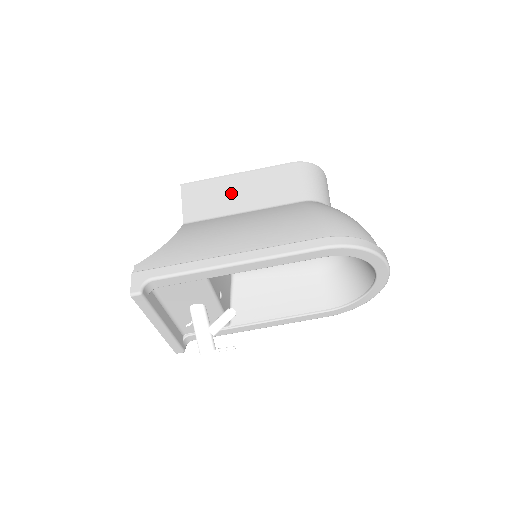
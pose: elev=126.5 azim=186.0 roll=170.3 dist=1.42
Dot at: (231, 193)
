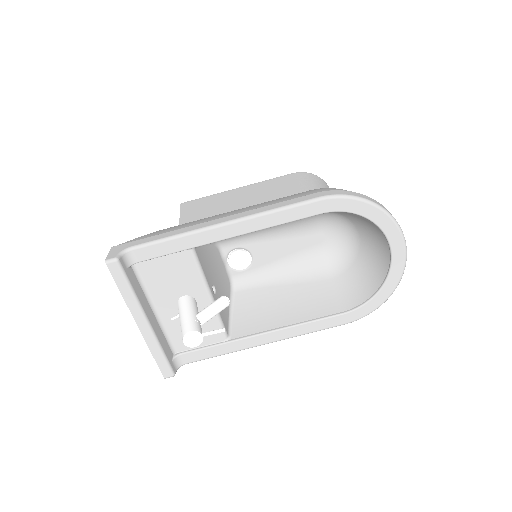
Dot at: (230, 201)
